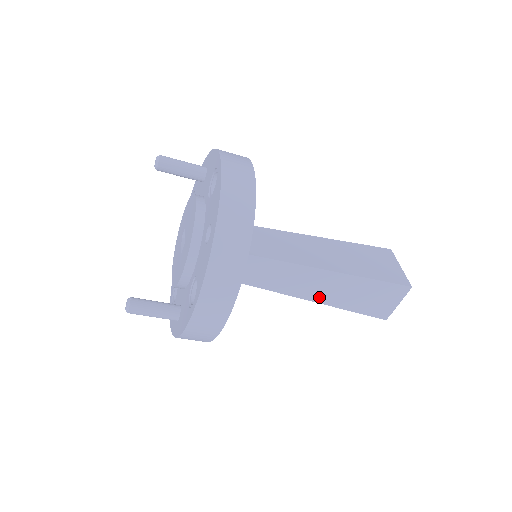
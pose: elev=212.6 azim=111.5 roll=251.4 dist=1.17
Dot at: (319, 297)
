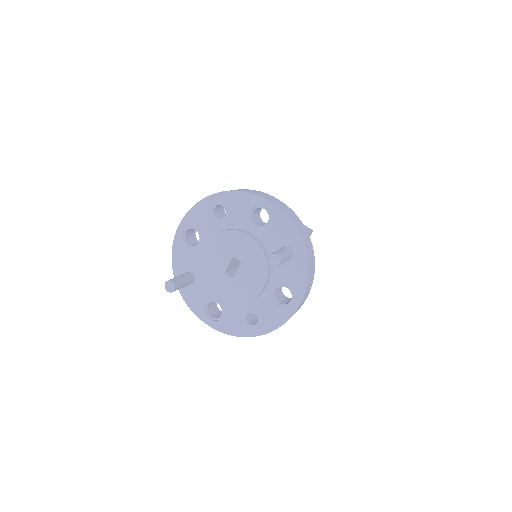
Dot at: occluded
